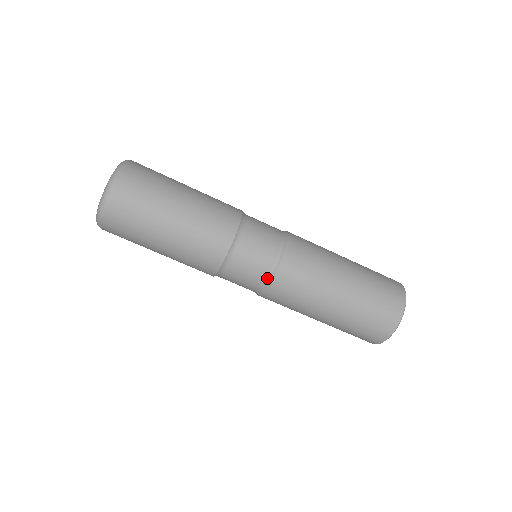
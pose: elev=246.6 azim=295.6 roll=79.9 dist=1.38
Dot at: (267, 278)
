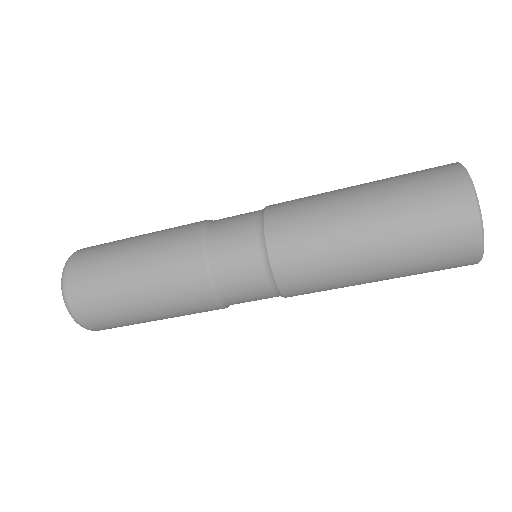
Dot at: occluded
